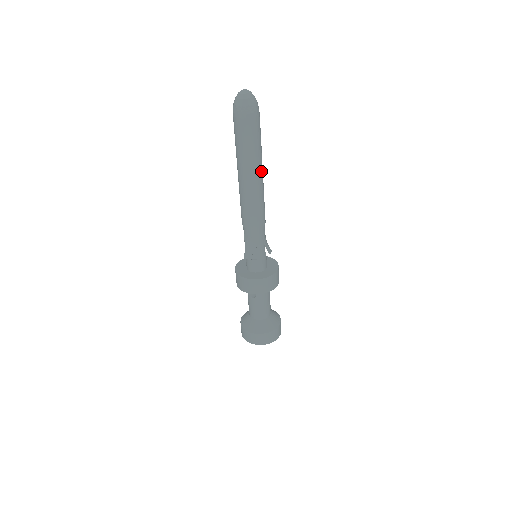
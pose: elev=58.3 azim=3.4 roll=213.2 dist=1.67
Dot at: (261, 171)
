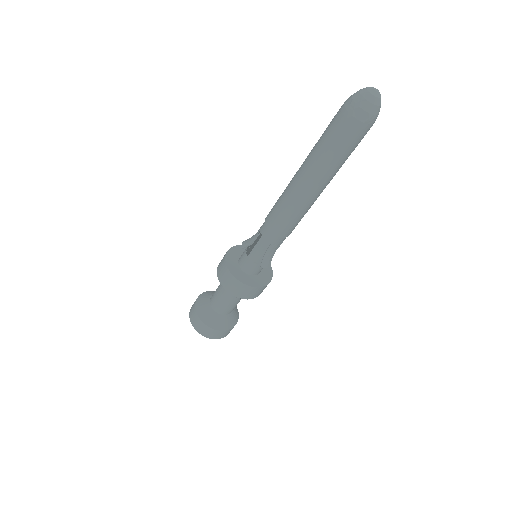
Dot at: occluded
